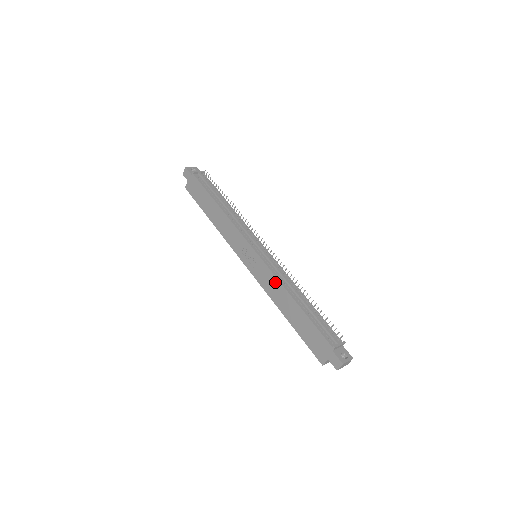
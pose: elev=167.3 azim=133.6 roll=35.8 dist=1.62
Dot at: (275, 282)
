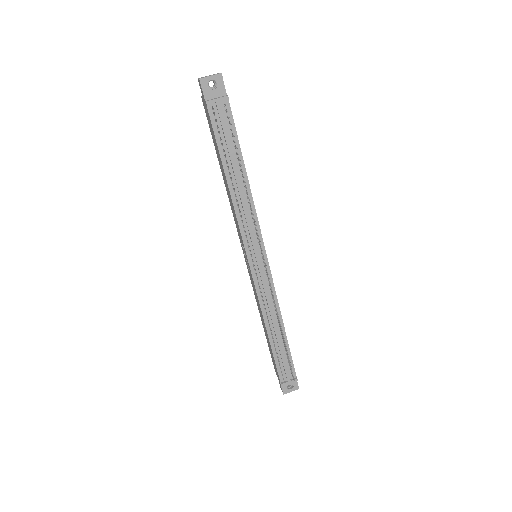
Dot at: occluded
